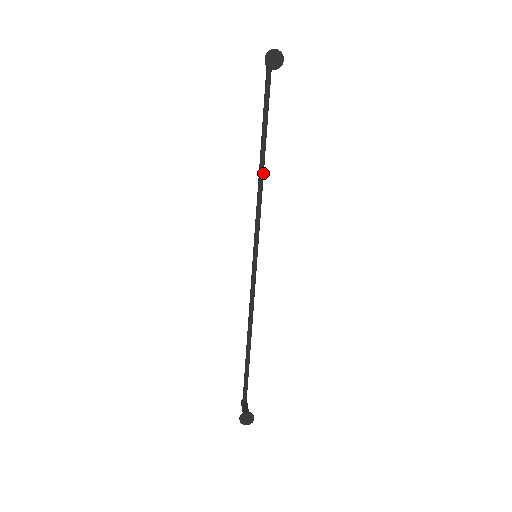
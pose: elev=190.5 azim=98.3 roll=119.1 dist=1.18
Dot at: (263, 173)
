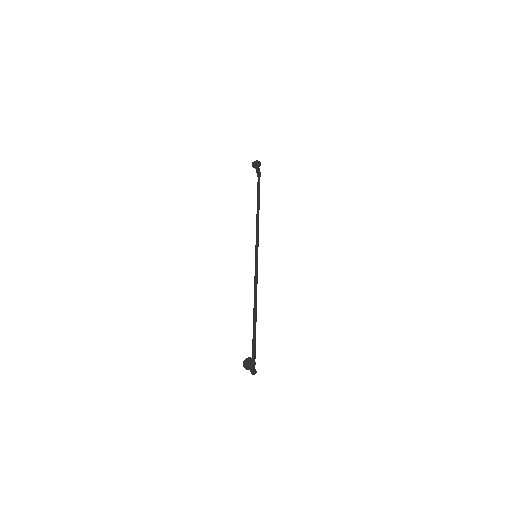
Dot at: occluded
